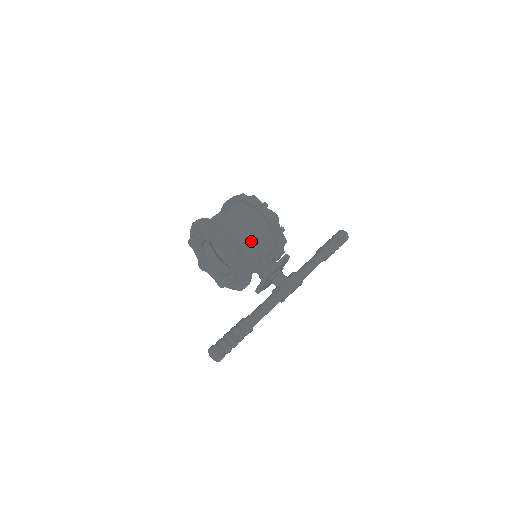
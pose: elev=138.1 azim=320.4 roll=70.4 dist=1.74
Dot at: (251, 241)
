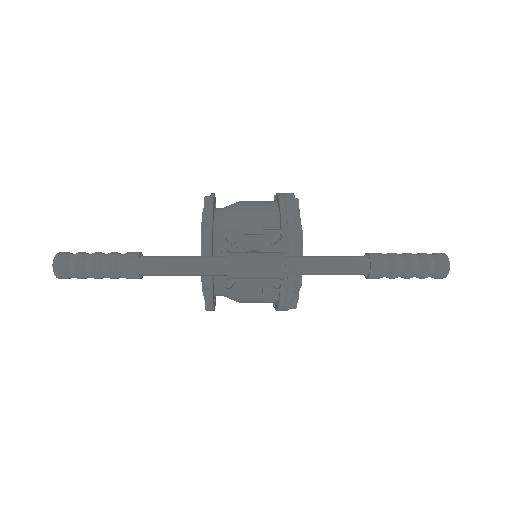
Dot at: (237, 210)
